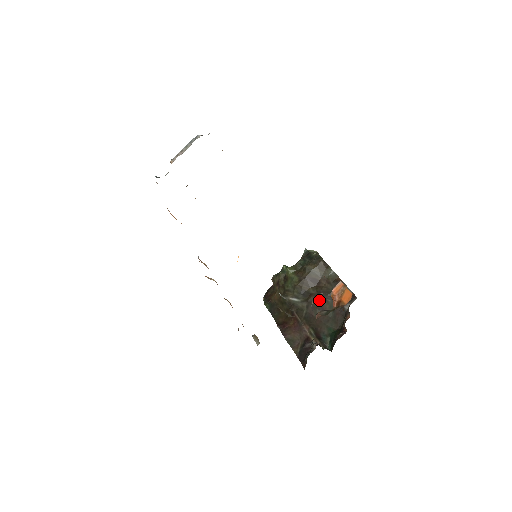
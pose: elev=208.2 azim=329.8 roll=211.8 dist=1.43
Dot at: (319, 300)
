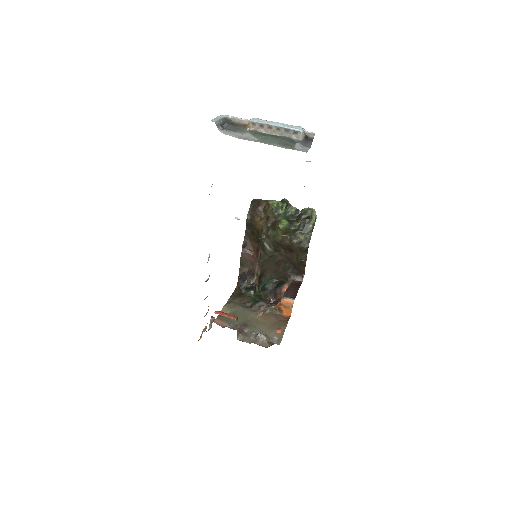
Dot at: (281, 260)
